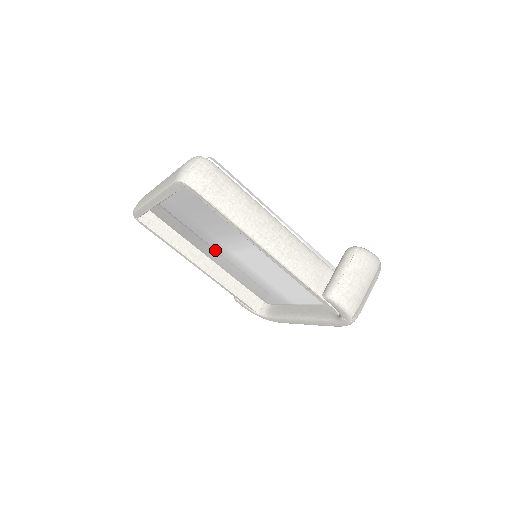
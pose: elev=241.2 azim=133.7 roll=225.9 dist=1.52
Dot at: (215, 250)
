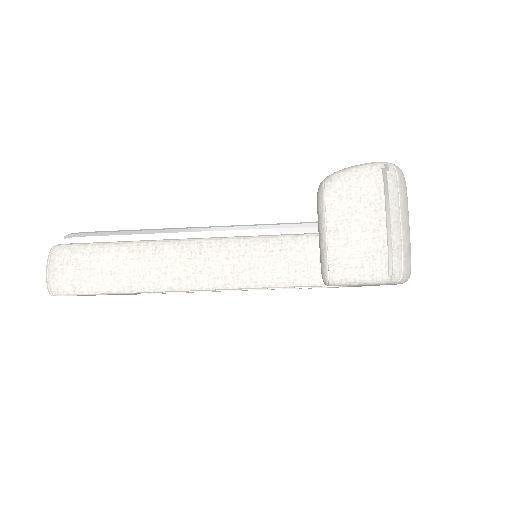
Dot at: occluded
